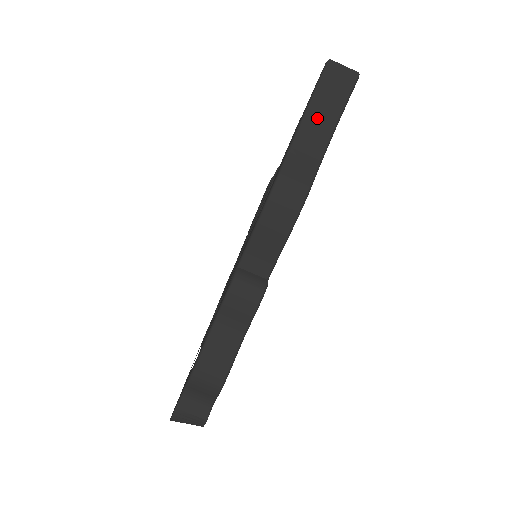
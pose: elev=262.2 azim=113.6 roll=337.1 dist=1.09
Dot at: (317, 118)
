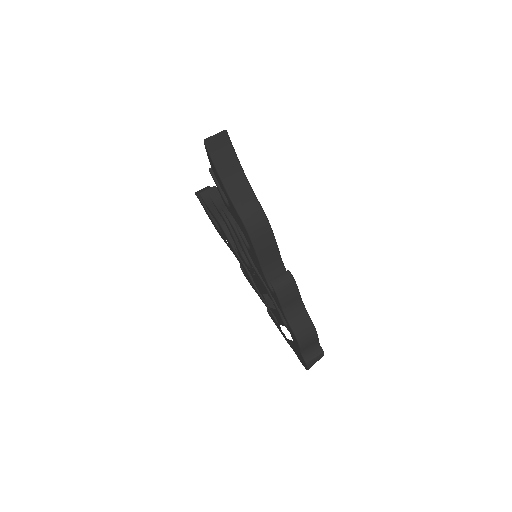
Dot at: (228, 173)
